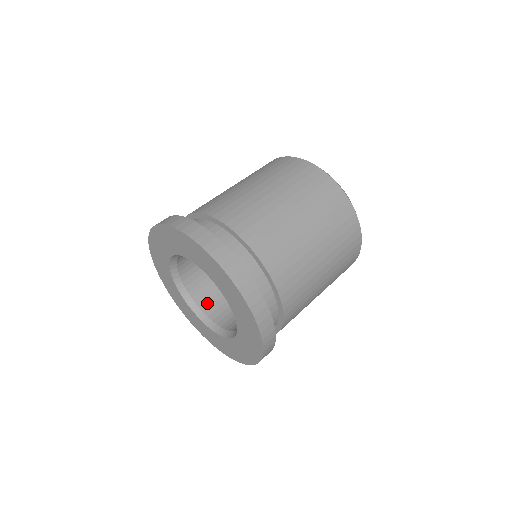
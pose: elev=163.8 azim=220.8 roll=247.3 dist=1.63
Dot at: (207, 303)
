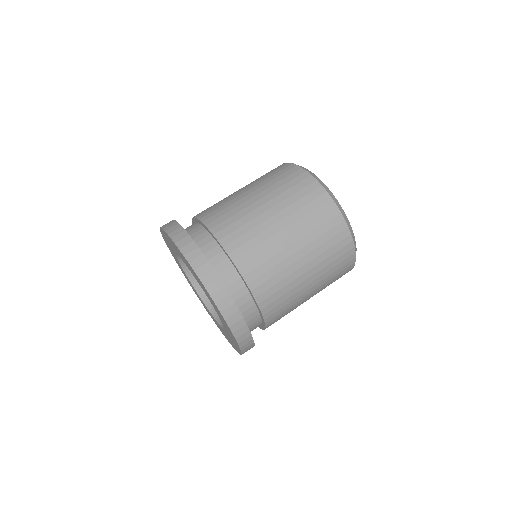
Dot at: occluded
